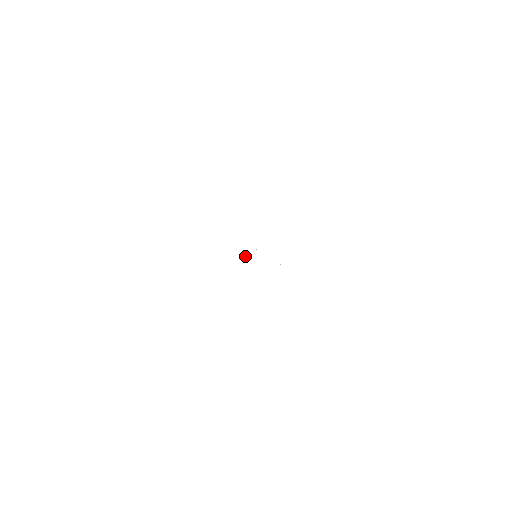
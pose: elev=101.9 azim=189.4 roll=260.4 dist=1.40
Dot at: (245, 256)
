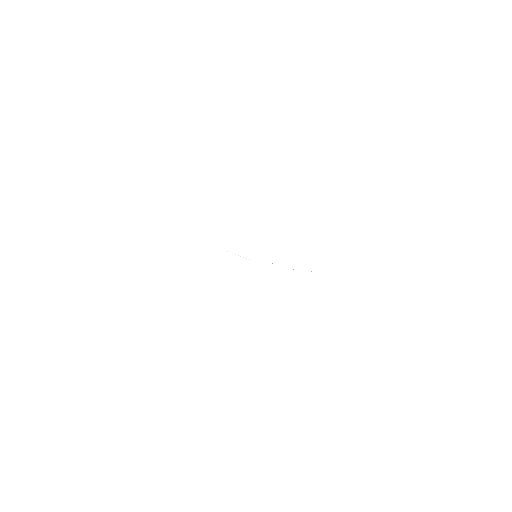
Dot at: occluded
